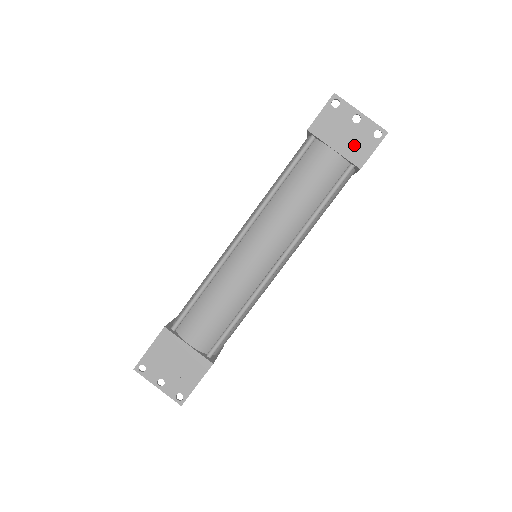
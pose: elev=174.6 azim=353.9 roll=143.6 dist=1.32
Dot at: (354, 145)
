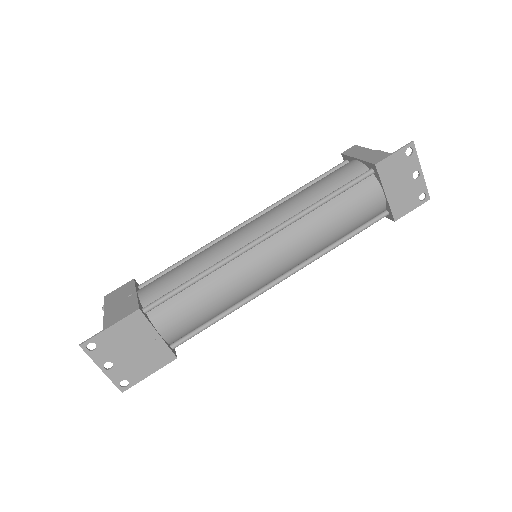
Dot at: (402, 198)
